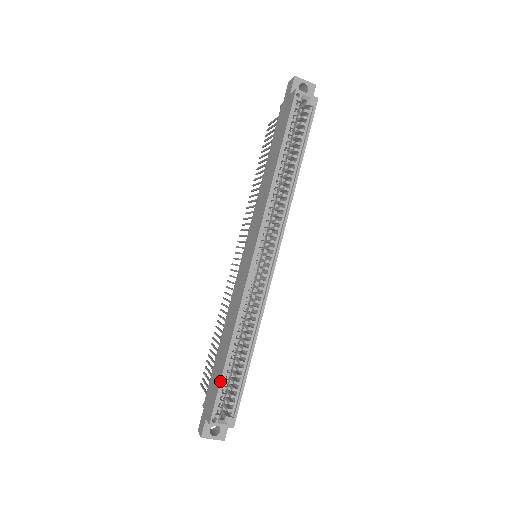
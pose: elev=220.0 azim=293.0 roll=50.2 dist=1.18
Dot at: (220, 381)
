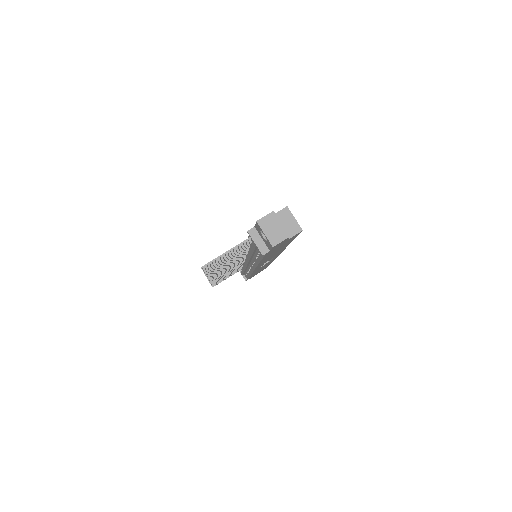
Dot at: occluded
